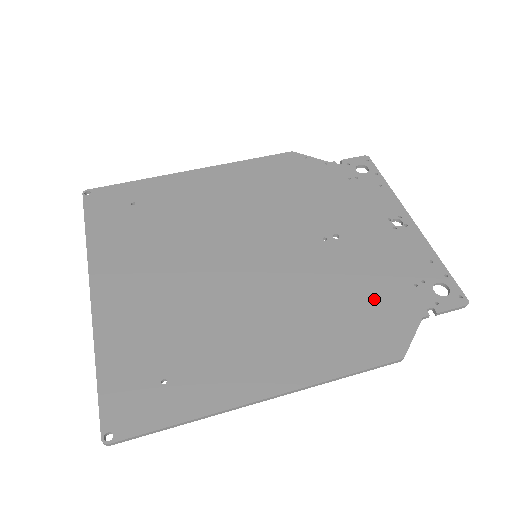
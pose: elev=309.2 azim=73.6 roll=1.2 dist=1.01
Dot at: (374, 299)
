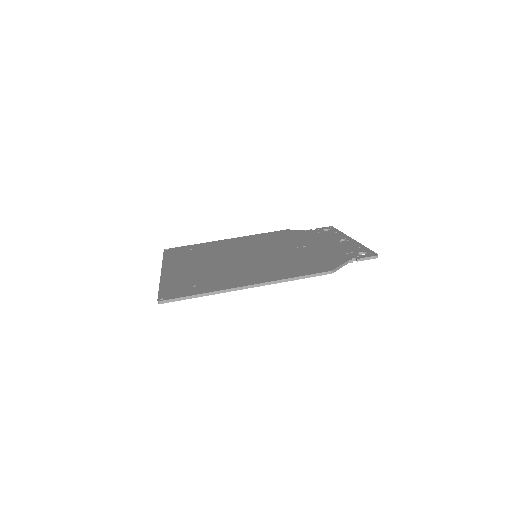
Dot at: (321, 259)
